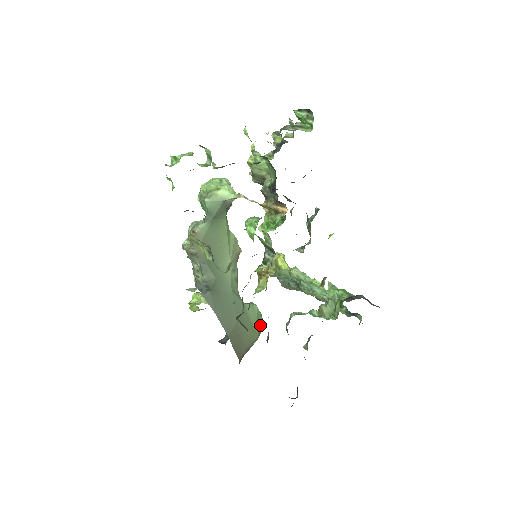
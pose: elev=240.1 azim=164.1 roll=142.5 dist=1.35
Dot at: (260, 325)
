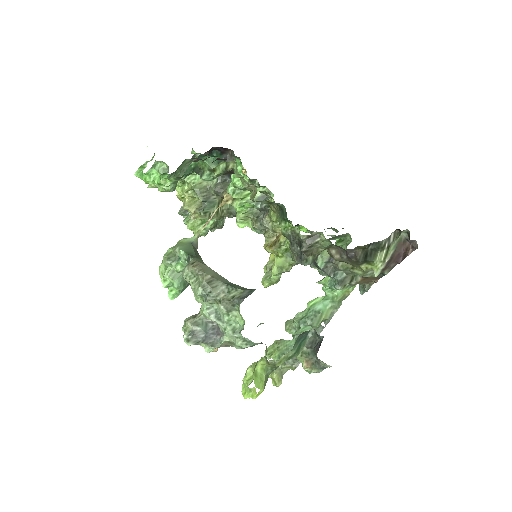
Dot at: occluded
